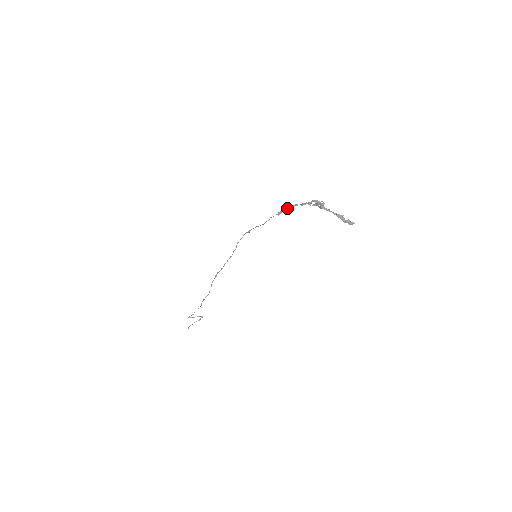
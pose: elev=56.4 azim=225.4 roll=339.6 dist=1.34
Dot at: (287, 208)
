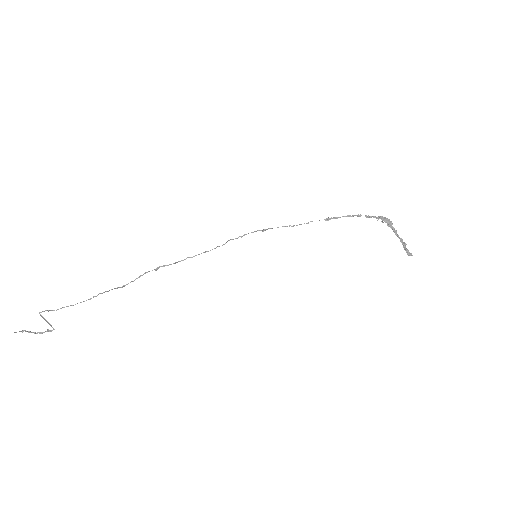
Dot at: (344, 216)
